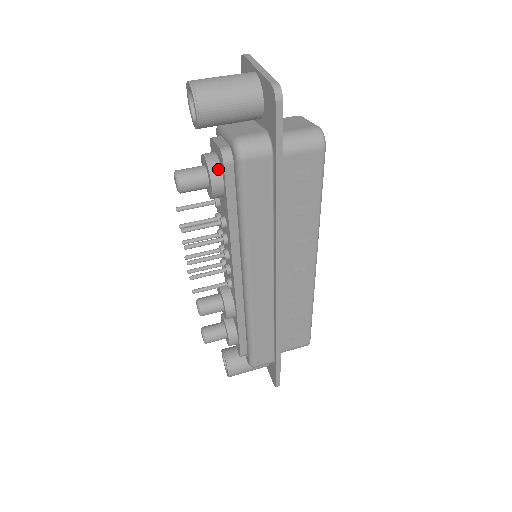
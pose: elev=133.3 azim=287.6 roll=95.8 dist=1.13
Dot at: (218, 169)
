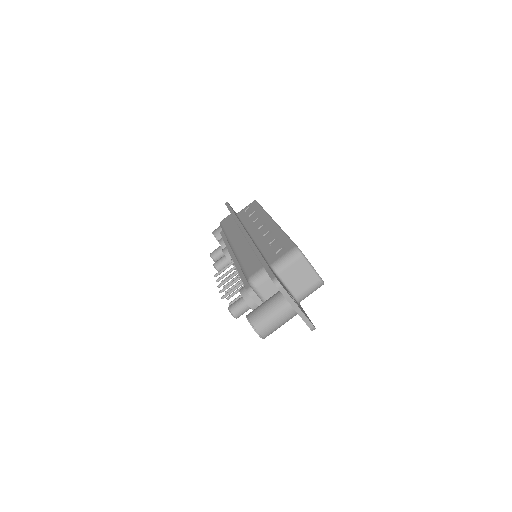
Dot at: occluded
